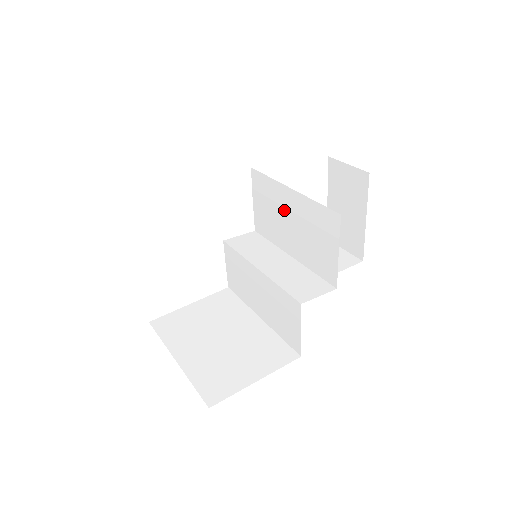
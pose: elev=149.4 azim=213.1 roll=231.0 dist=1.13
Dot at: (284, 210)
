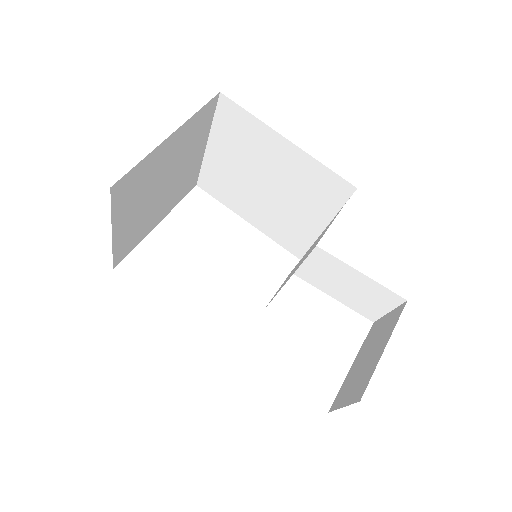
Dot at: (307, 251)
